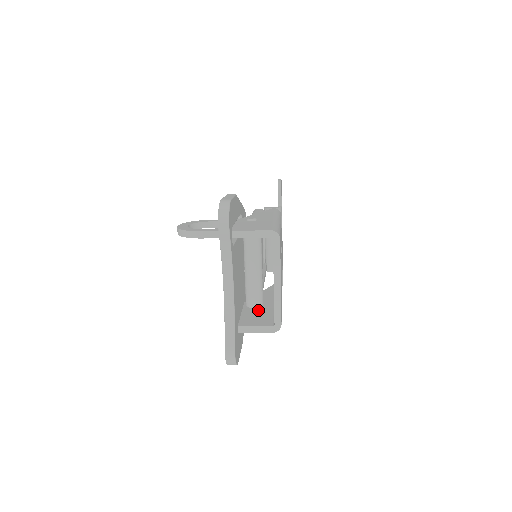
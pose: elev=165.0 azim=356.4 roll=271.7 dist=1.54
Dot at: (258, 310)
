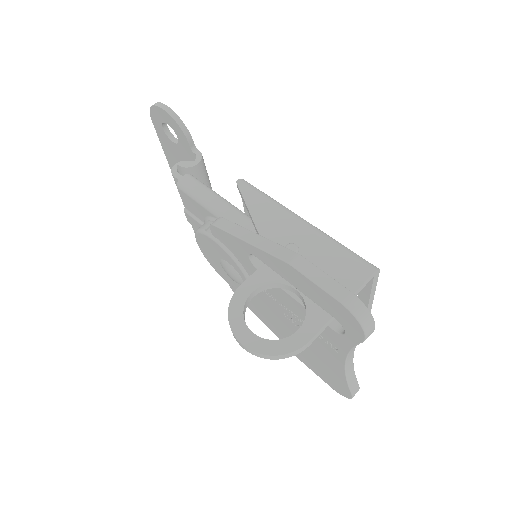
Dot at: occluded
